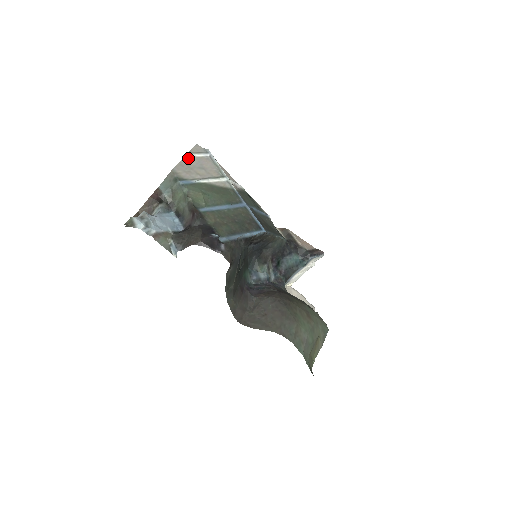
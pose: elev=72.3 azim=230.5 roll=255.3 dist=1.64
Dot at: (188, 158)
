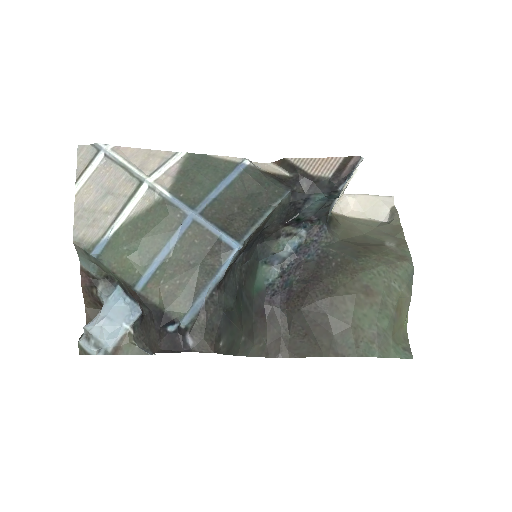
Dot at: (80, 193)
